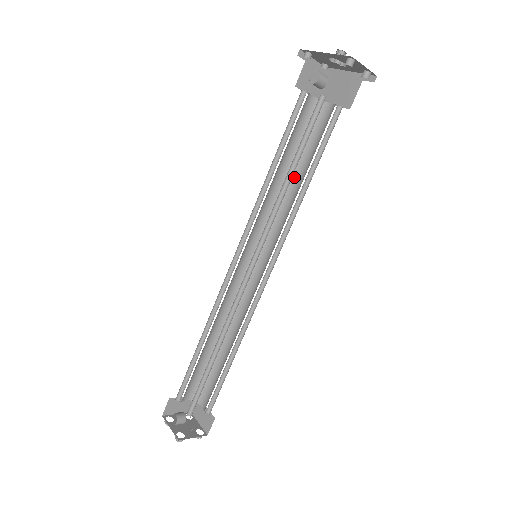
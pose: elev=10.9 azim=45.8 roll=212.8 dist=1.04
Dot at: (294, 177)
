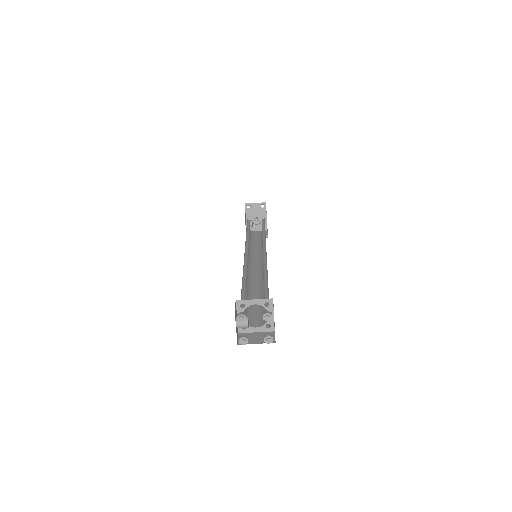
Dot at: occluded
